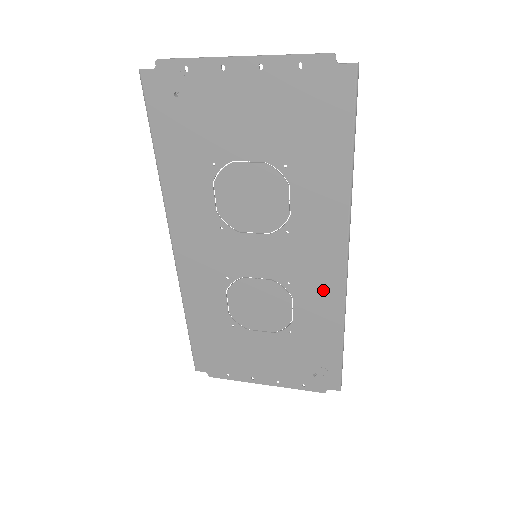
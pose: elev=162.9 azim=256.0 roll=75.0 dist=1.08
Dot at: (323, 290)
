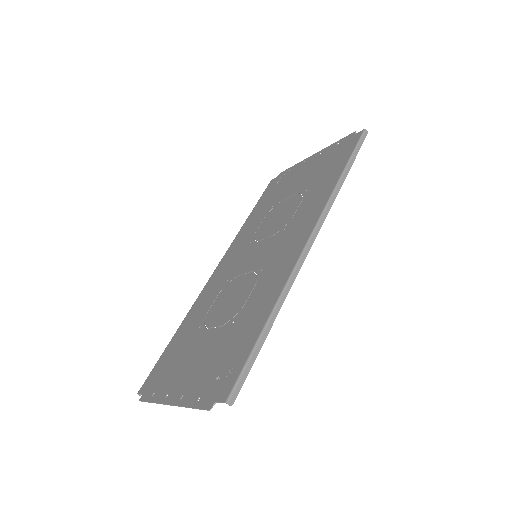
Dot at: (281, 268)
